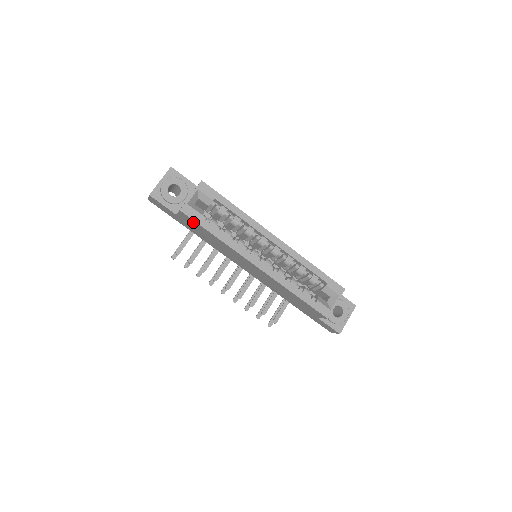
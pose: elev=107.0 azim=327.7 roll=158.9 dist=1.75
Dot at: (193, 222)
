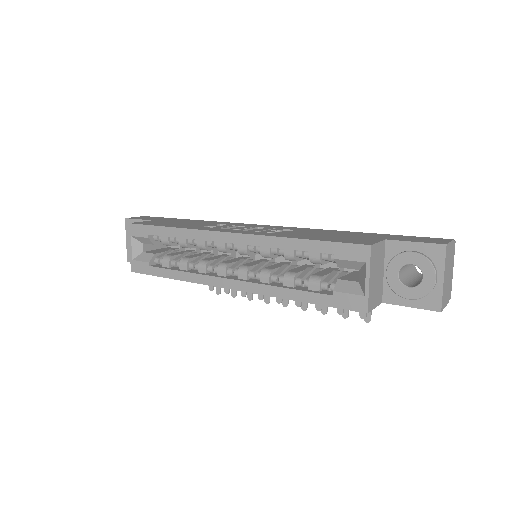
Dot at: occluded
